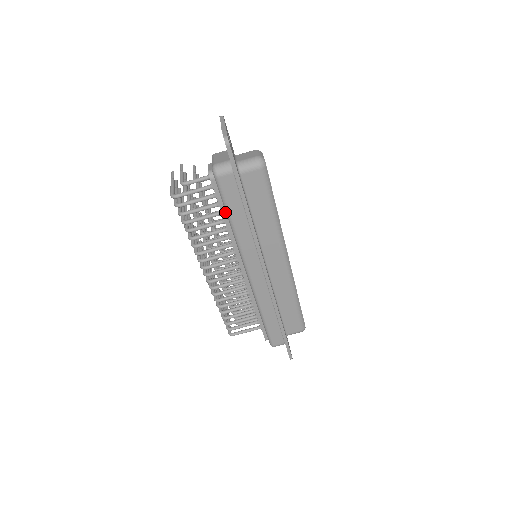
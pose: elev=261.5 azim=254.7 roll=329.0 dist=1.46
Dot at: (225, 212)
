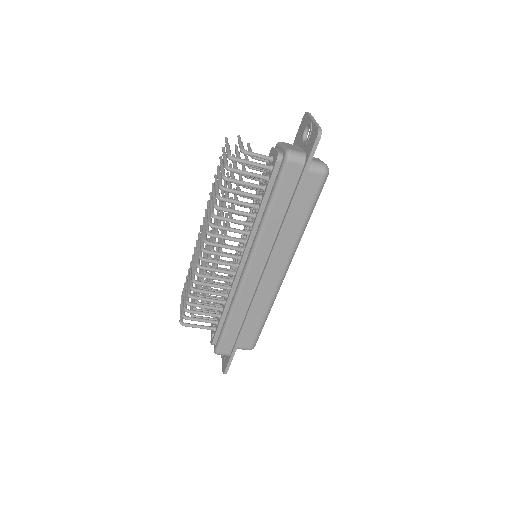
Dot at: (267, 198)
